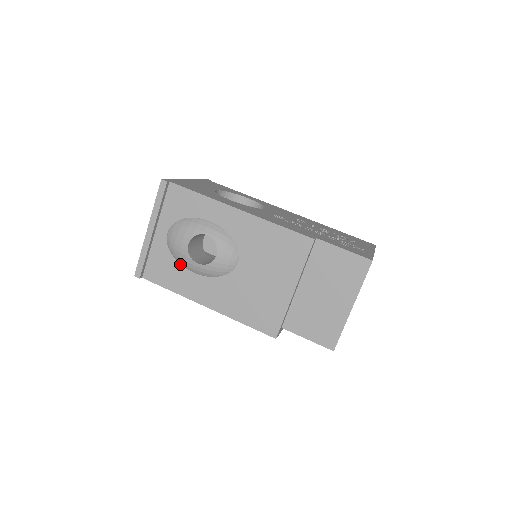
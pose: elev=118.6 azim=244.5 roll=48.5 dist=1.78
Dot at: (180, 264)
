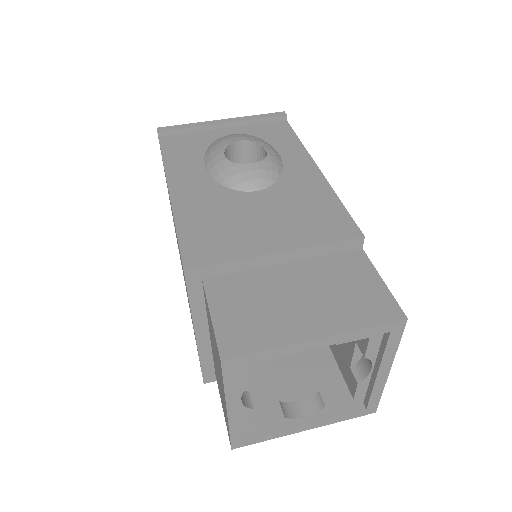
Dot at: (205, 154)
